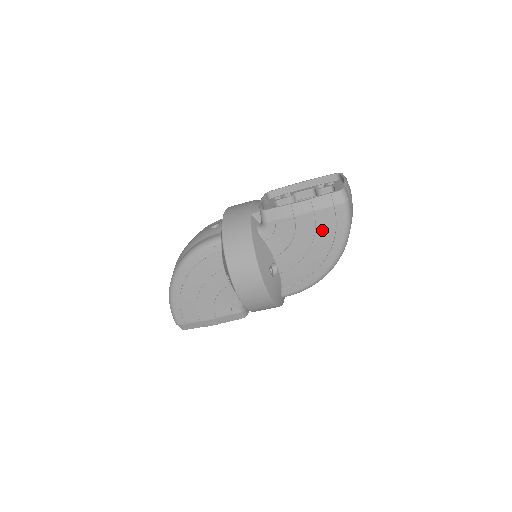
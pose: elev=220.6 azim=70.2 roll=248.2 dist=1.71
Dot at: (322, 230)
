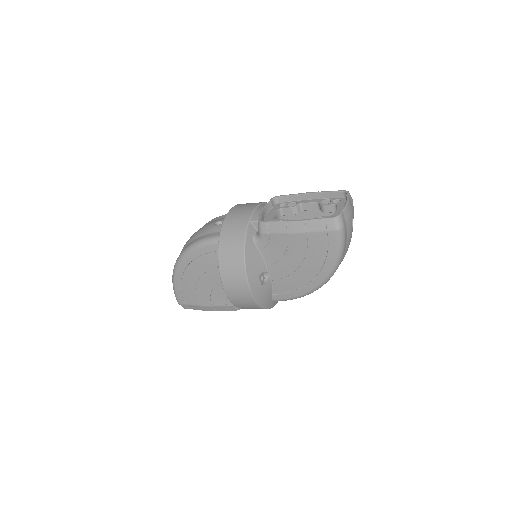
Dot at: (314, 251)
